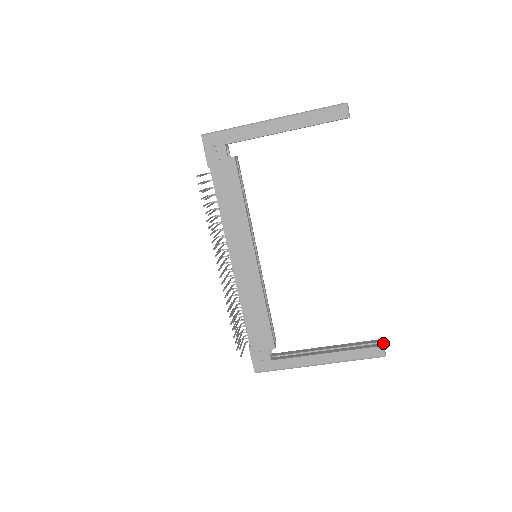
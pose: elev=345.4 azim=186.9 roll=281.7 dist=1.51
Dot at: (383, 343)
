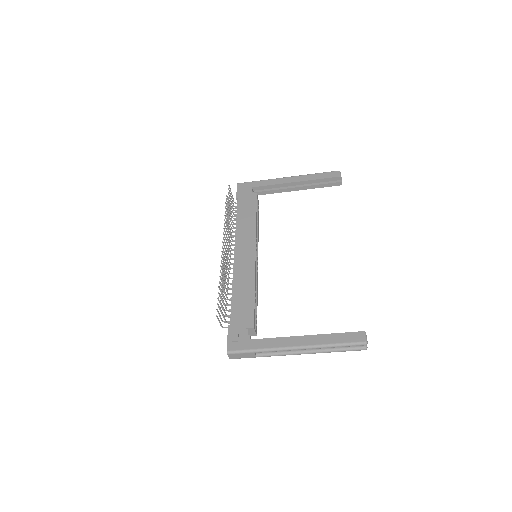
Dot at: (365, 333)
